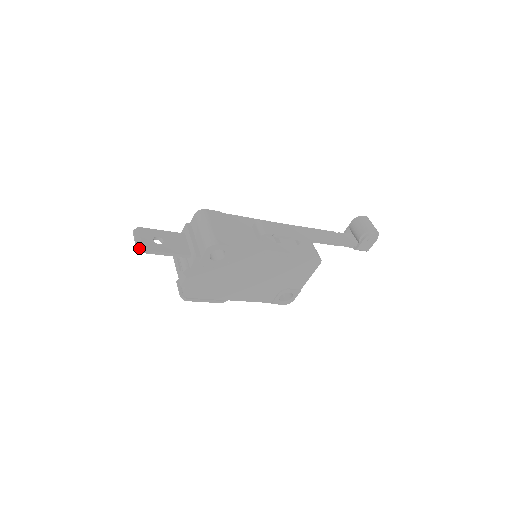
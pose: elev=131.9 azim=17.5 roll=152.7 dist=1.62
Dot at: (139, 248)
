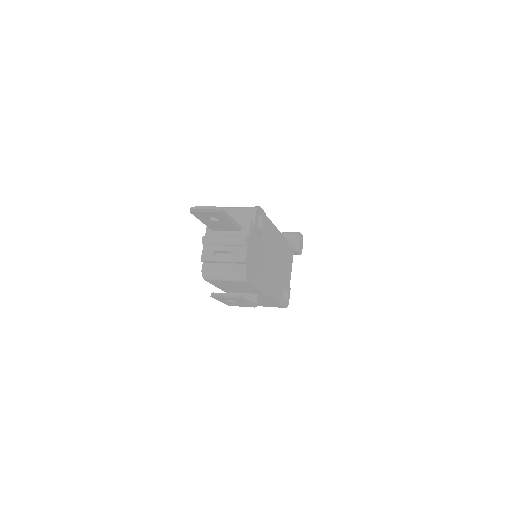
Dot at: (217, 207)
